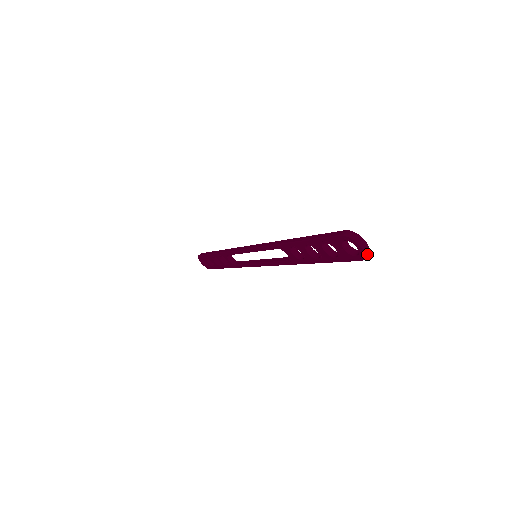
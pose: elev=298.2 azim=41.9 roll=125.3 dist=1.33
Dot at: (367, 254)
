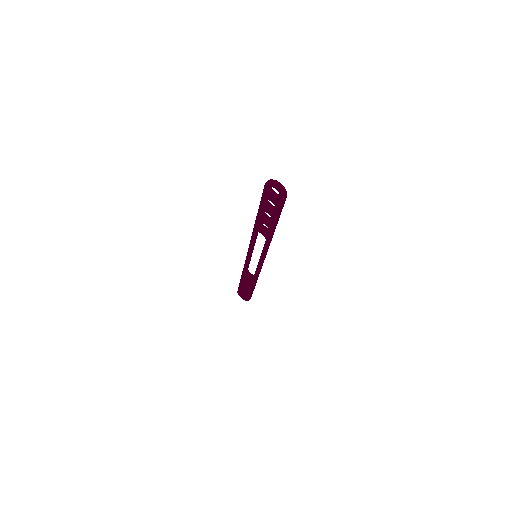
Dot at: (284, 191)
